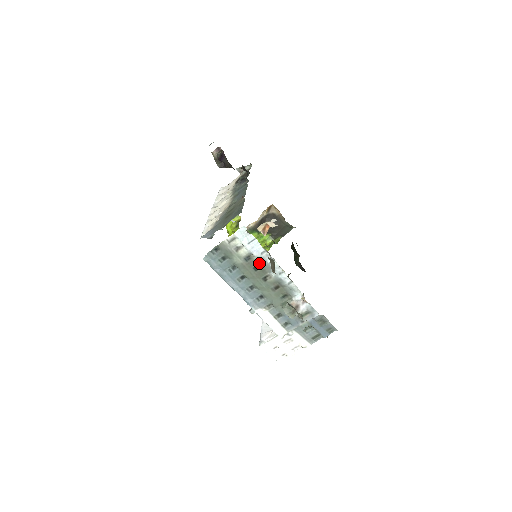
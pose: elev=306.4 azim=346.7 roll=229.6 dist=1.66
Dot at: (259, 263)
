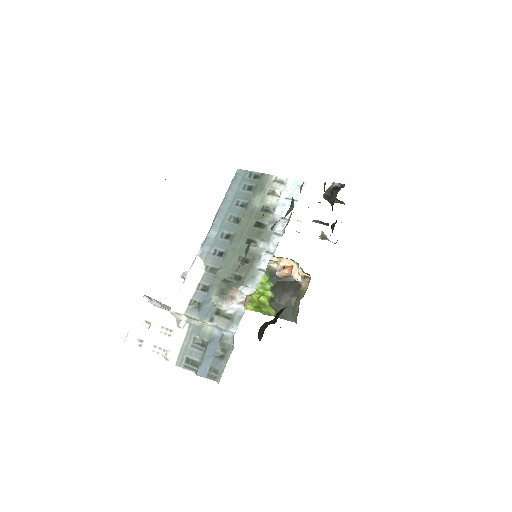
Dot at: (267, 224)
